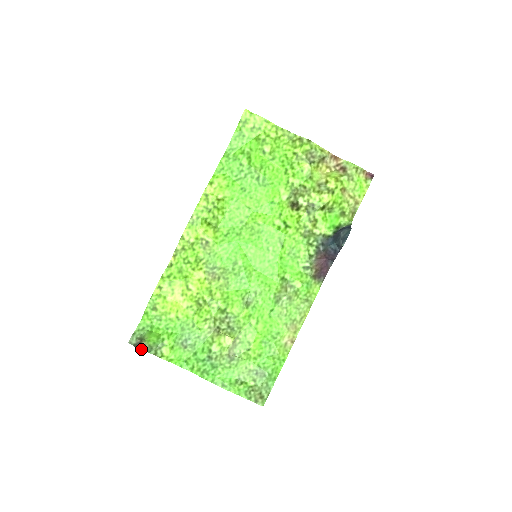
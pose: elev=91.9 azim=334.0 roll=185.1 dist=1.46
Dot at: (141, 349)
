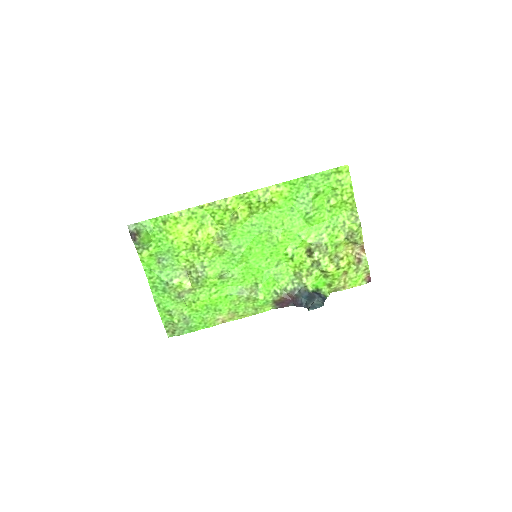
Dot at: (132, 238)
